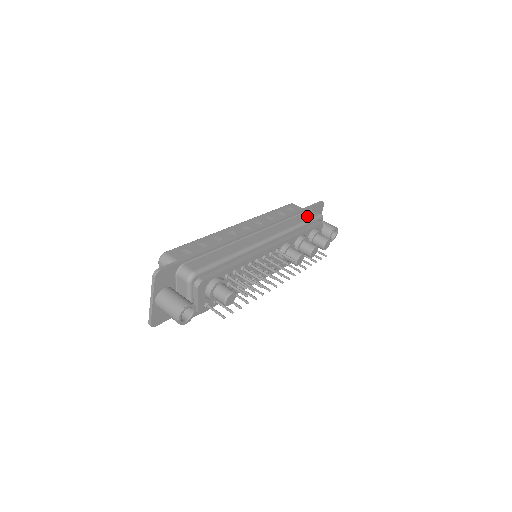
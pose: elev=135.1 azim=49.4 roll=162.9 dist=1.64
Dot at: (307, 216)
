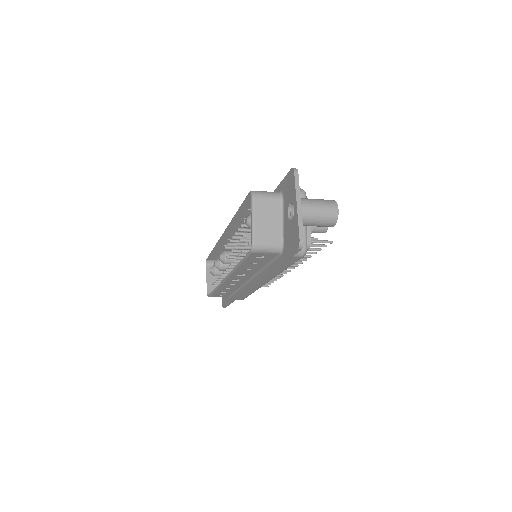
Dot at: occluded
